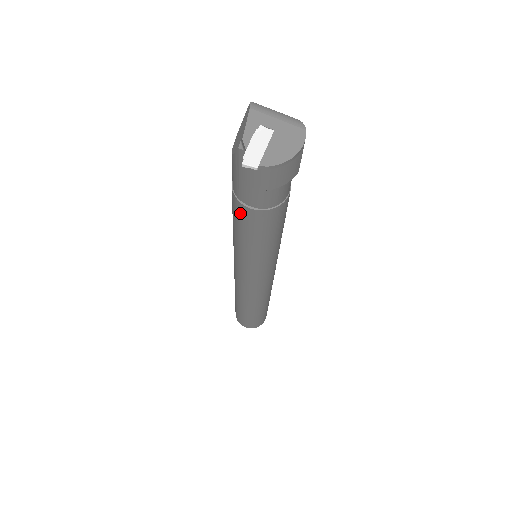
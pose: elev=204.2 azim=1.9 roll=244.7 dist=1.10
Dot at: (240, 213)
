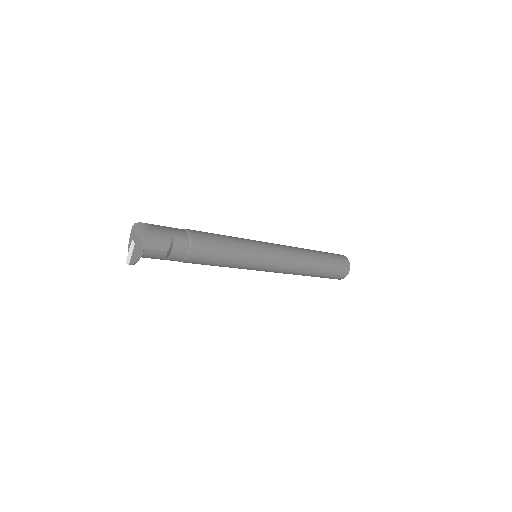
Dot at: occluded
